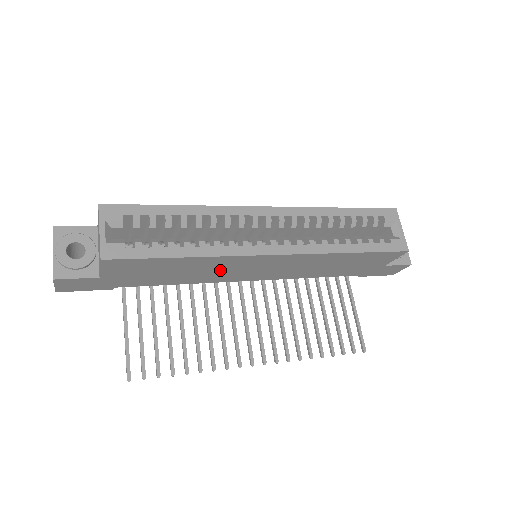
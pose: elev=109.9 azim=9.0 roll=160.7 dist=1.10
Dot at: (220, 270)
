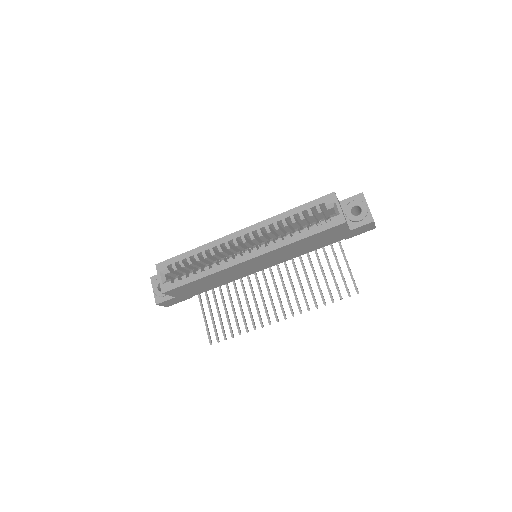
Dot at: (232, 274)
